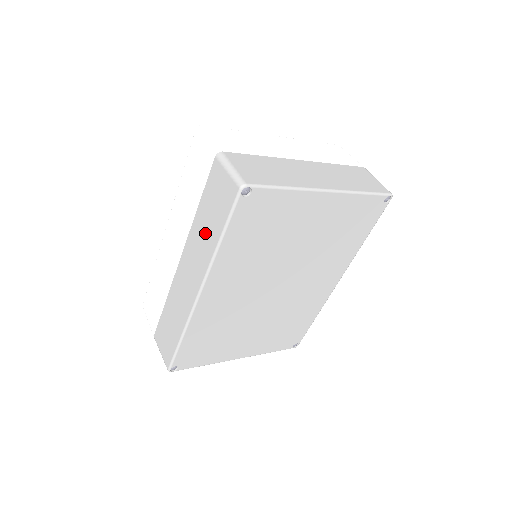
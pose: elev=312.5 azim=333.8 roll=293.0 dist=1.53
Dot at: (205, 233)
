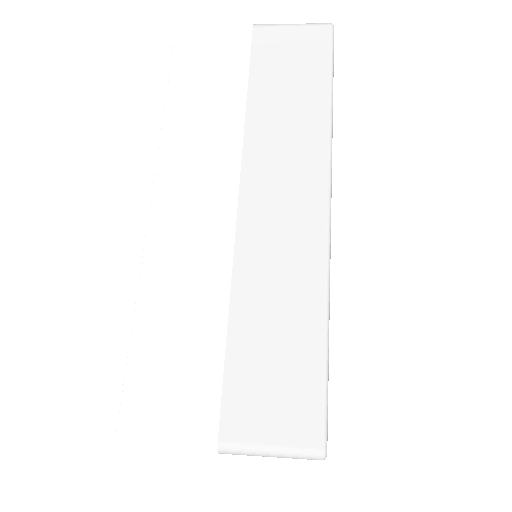
Dot at: (290, 115)
